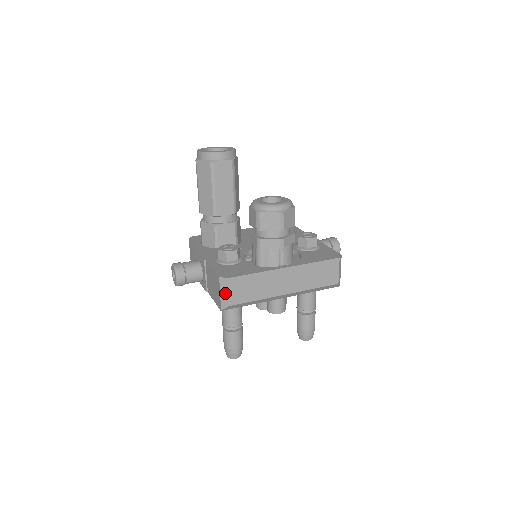
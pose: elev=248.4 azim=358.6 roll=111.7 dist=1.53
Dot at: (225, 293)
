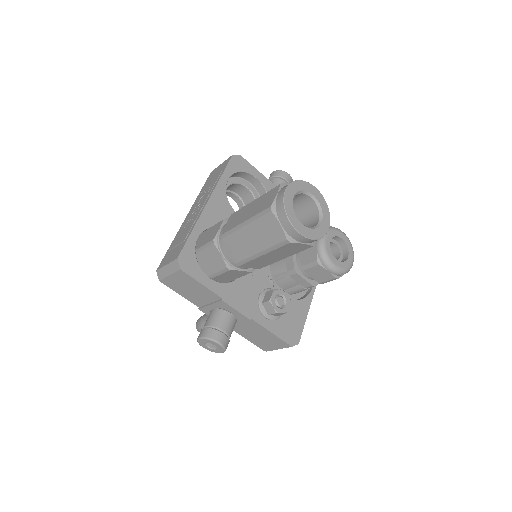
Dot at: occluded
